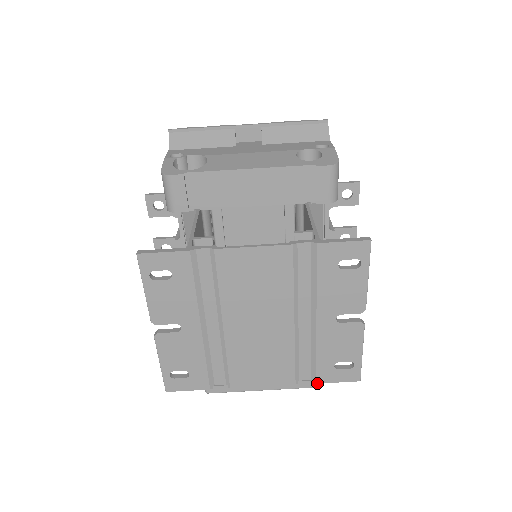
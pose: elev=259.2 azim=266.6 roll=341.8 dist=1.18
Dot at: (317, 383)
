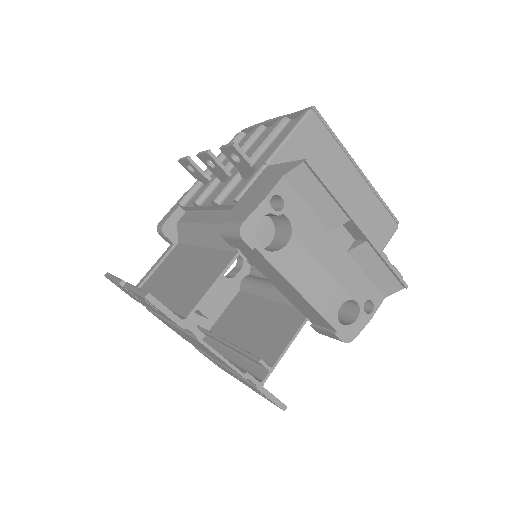
Dot at: occluded
